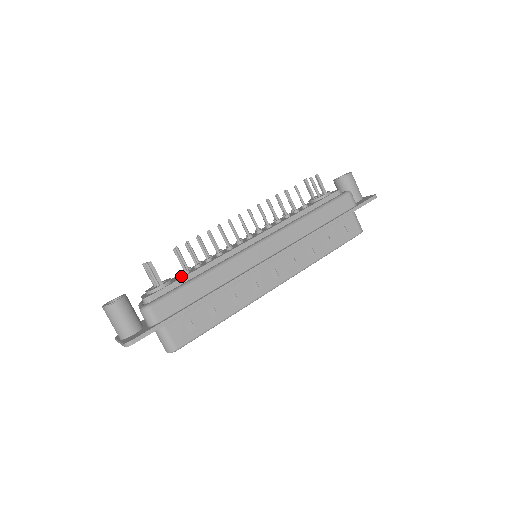
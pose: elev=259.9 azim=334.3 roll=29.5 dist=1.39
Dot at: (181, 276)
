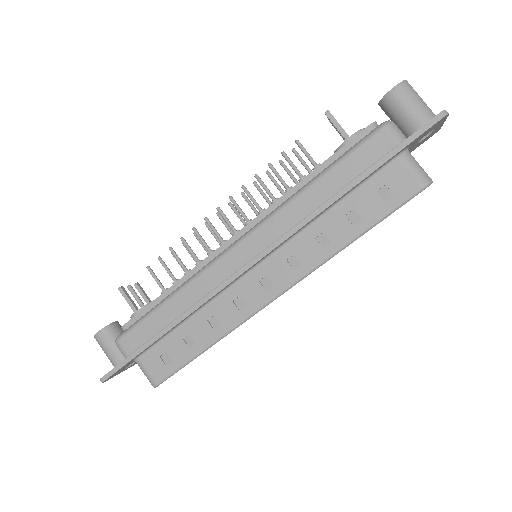
Dot at: occluded
